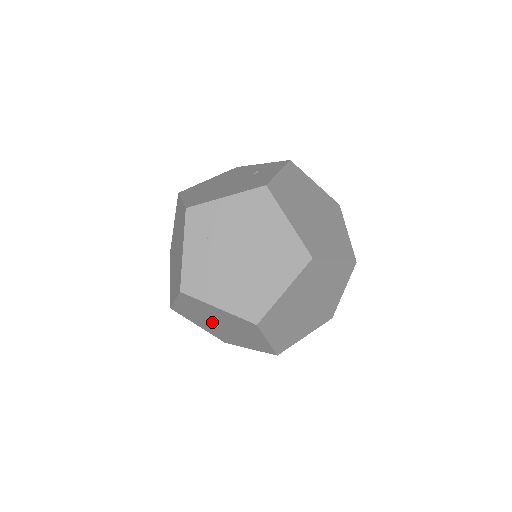
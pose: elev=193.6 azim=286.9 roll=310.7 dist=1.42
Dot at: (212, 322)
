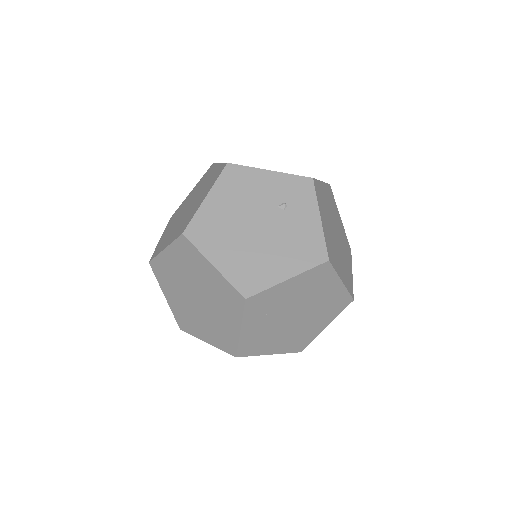
Dot at: occluded
